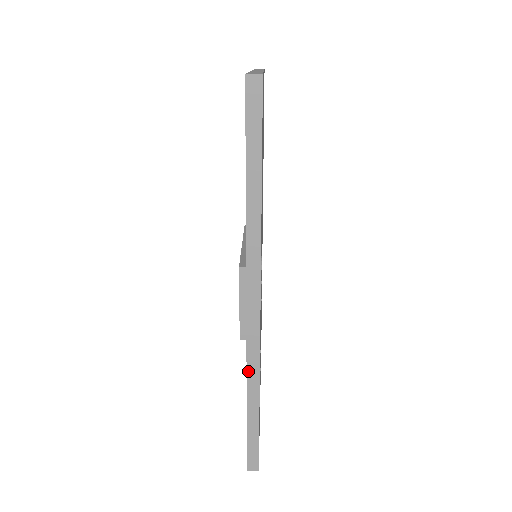
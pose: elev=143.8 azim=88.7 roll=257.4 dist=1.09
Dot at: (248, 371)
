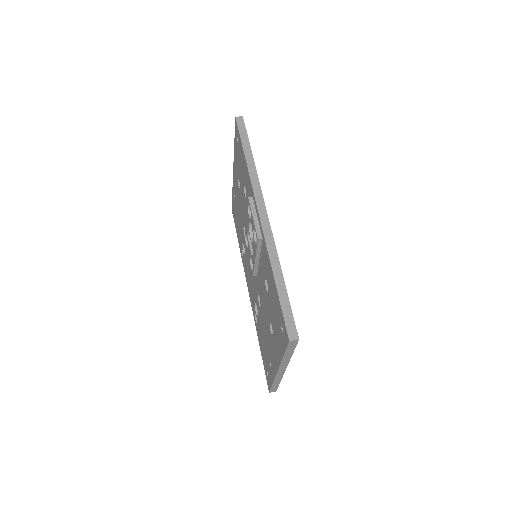
Dot at: (268, 250)
